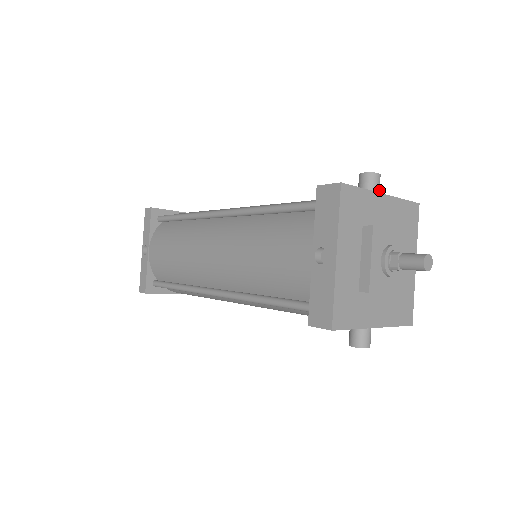
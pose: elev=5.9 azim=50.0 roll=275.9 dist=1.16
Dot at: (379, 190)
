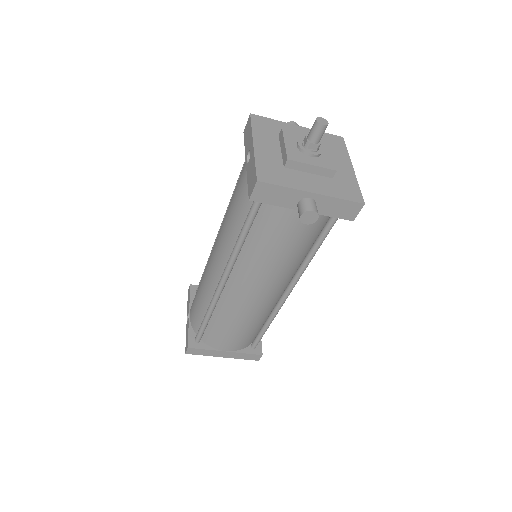
Dot at: occluded
